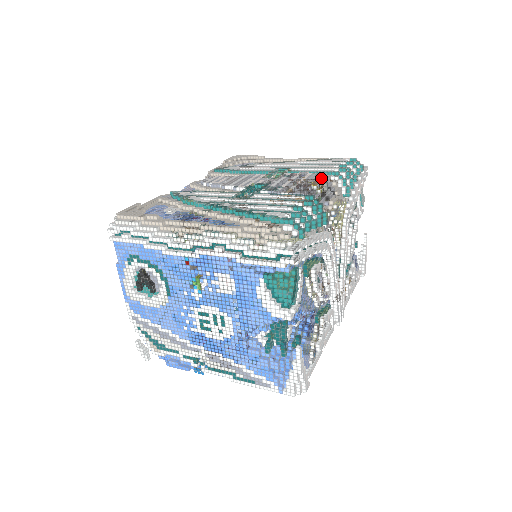
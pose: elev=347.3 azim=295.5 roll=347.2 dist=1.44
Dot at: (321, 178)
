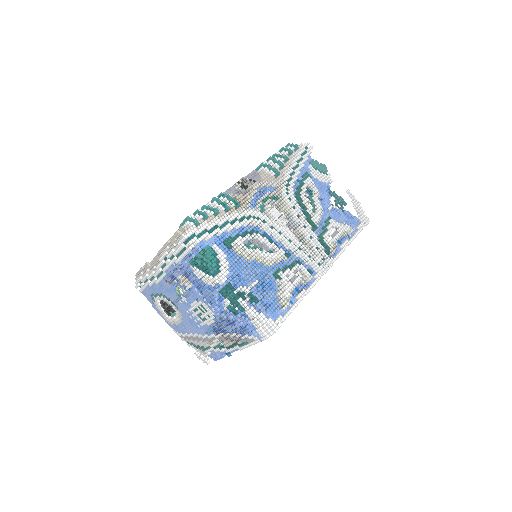
Dot at: (246, 176)
